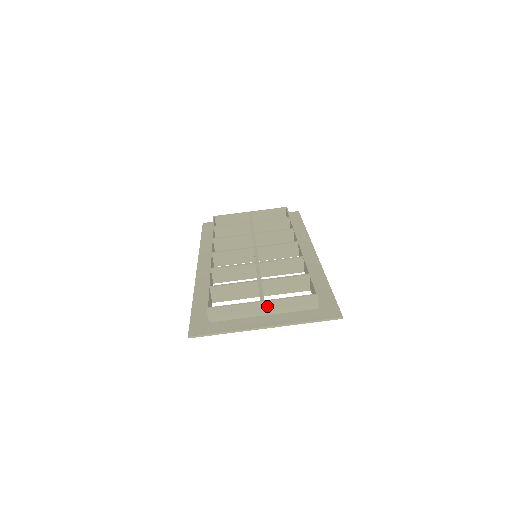
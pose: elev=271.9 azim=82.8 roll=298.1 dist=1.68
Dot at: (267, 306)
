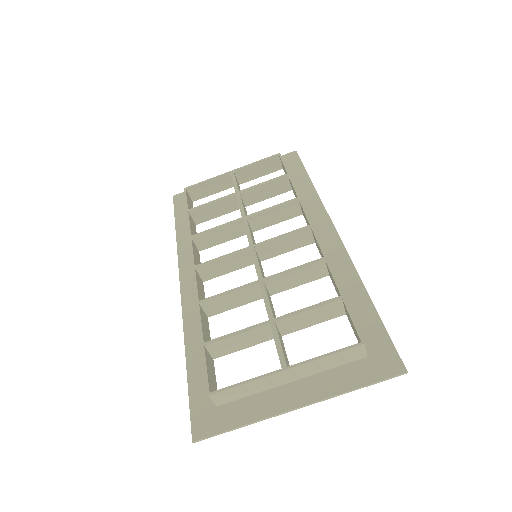
Dot at: (293, 372)
